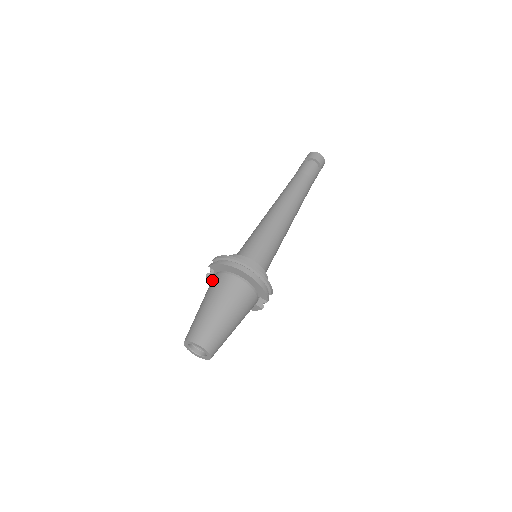
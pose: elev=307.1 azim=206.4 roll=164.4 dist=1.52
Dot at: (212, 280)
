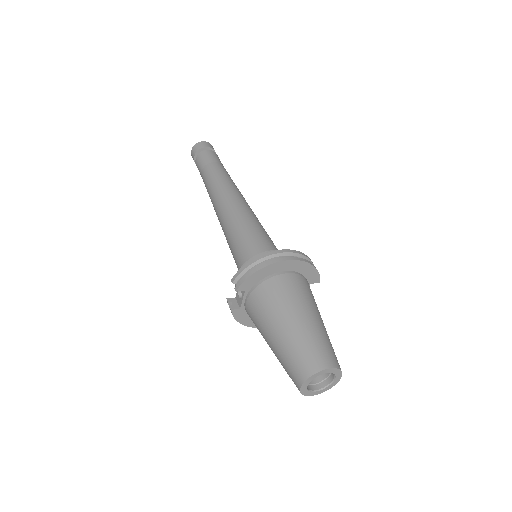
Dot at: (253, 302)
